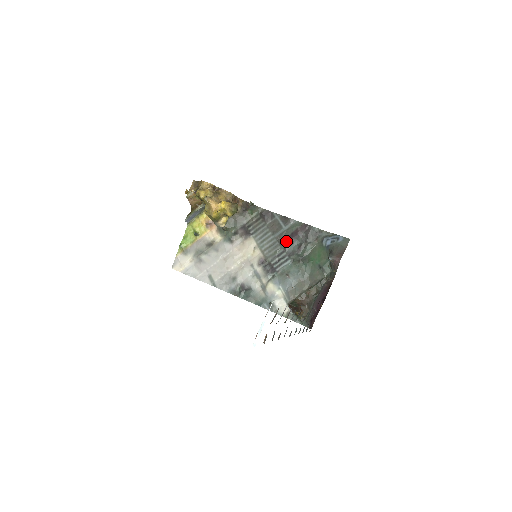
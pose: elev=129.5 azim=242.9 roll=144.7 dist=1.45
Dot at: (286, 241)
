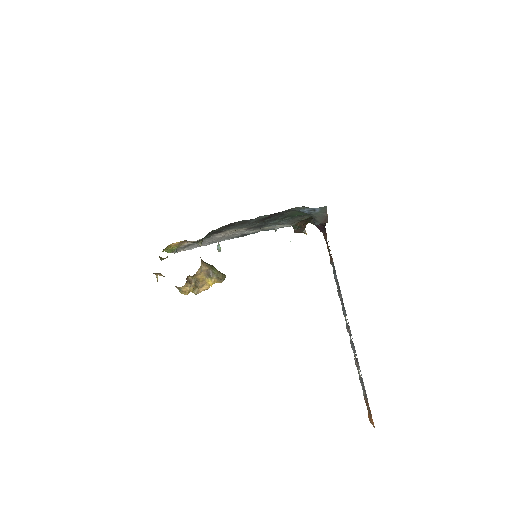
Dot at: (262, 221)
